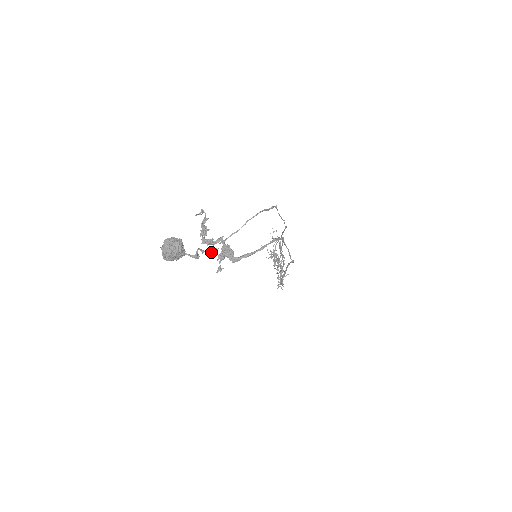
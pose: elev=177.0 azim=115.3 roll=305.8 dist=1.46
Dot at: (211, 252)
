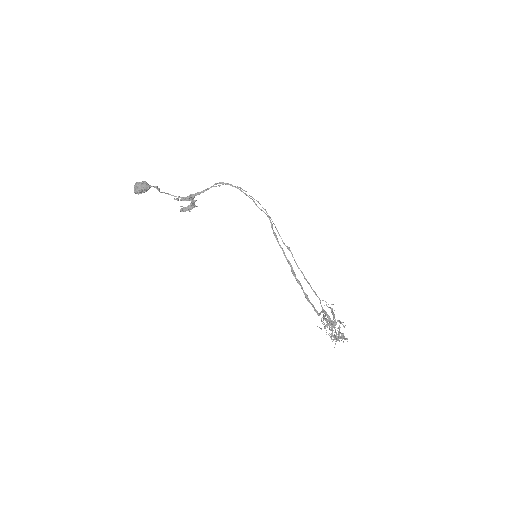
Dot at: occluded
